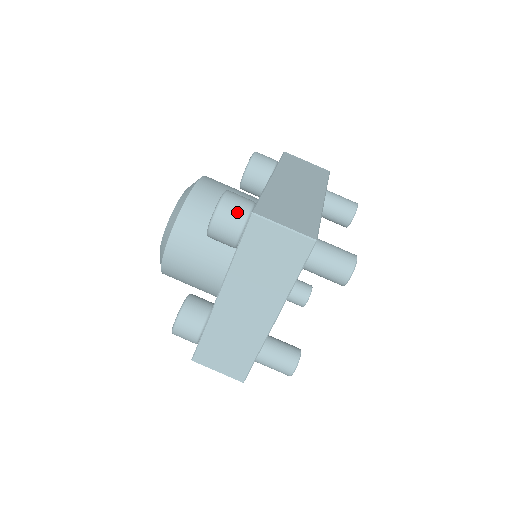
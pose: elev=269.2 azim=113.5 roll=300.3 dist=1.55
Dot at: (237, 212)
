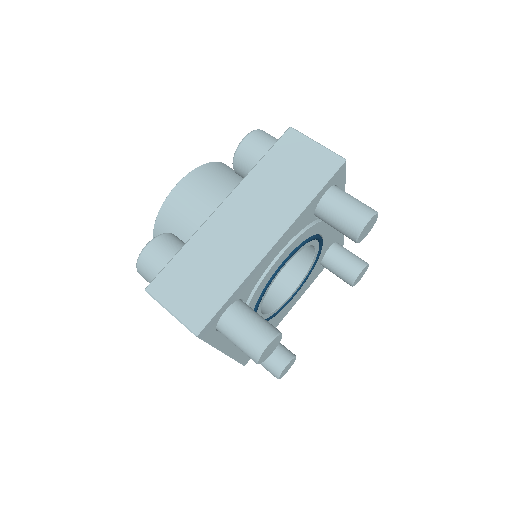
Dot at: (273, 138)
